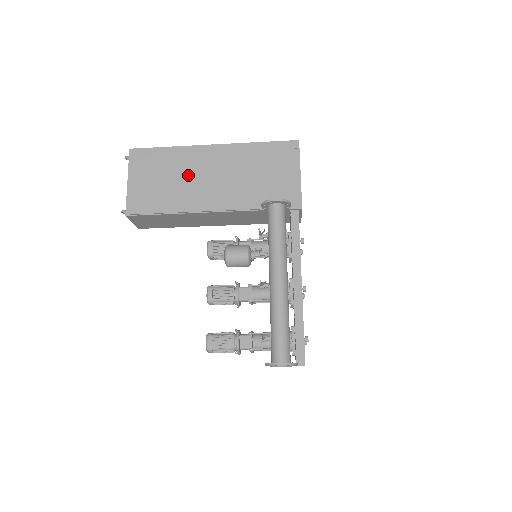
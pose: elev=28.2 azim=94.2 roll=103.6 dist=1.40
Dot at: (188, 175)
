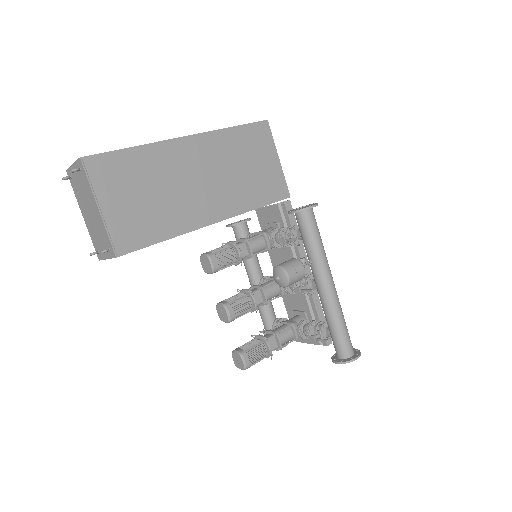
Dot at: (174, 183)
